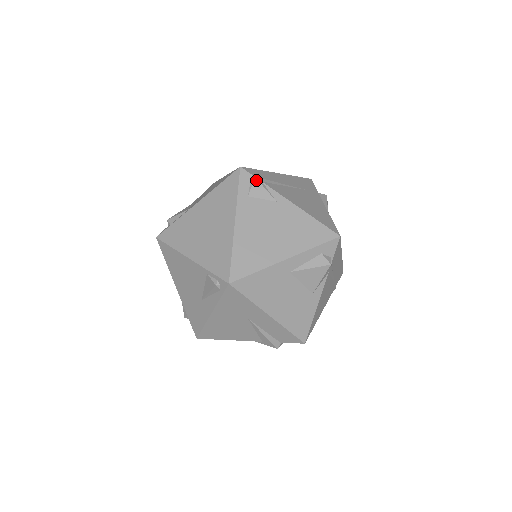
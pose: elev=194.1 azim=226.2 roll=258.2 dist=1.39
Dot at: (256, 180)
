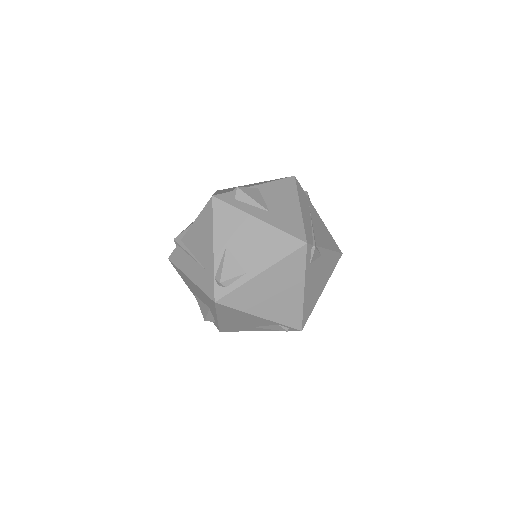
Dot at: (316, 249)
